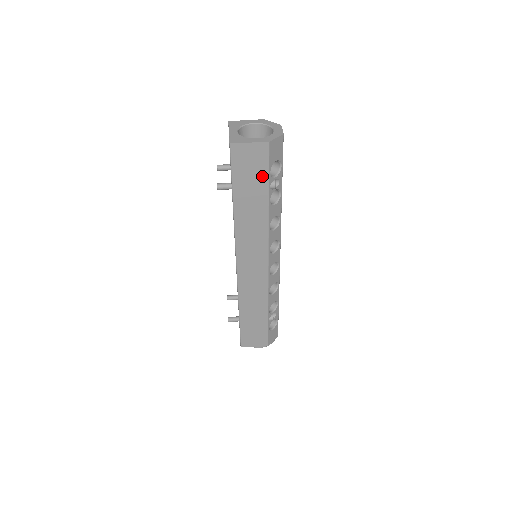
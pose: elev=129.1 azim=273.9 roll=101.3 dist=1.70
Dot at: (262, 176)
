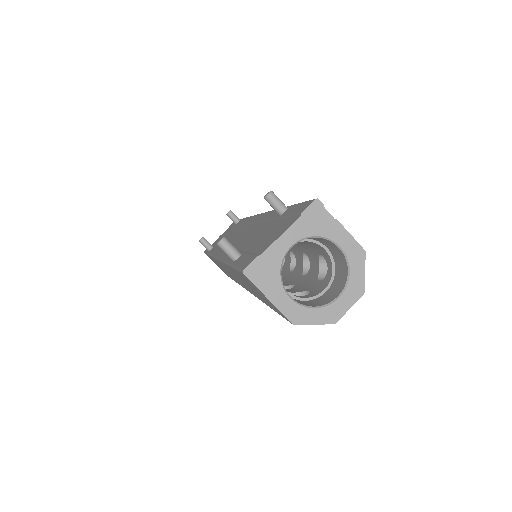
Dot at: occluded
